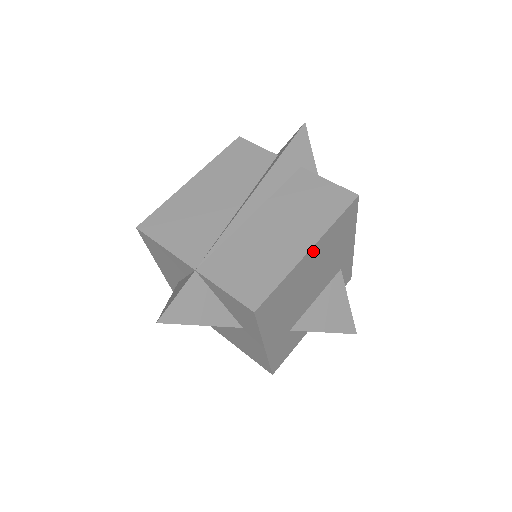
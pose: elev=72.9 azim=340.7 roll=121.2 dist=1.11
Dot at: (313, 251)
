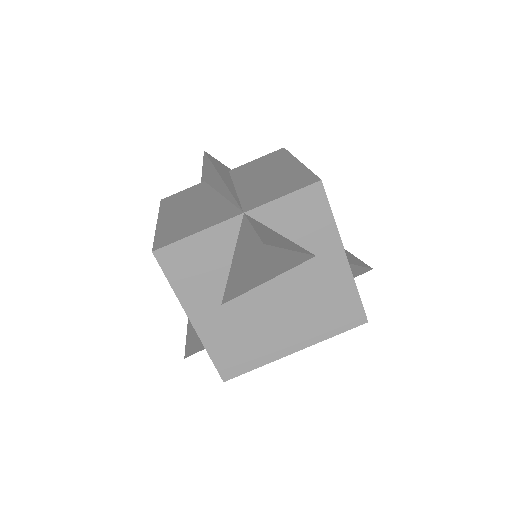
Dot at: occluded
